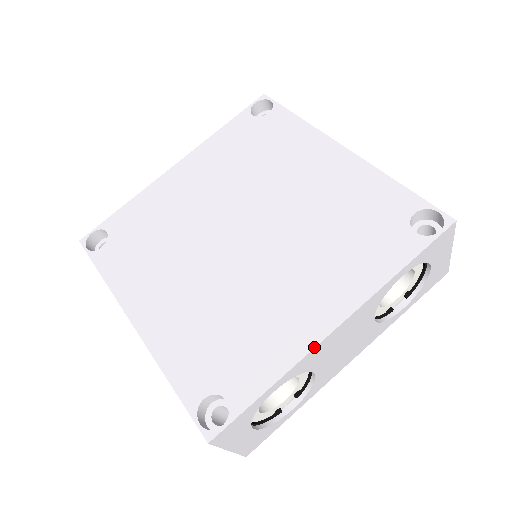
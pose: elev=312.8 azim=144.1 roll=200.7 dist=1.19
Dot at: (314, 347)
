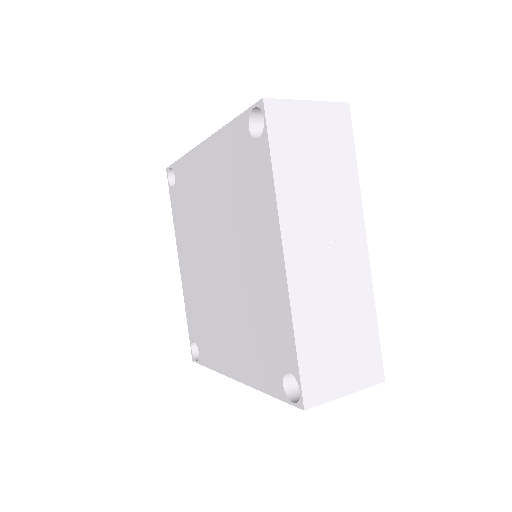
Dot at: (225, 375)
